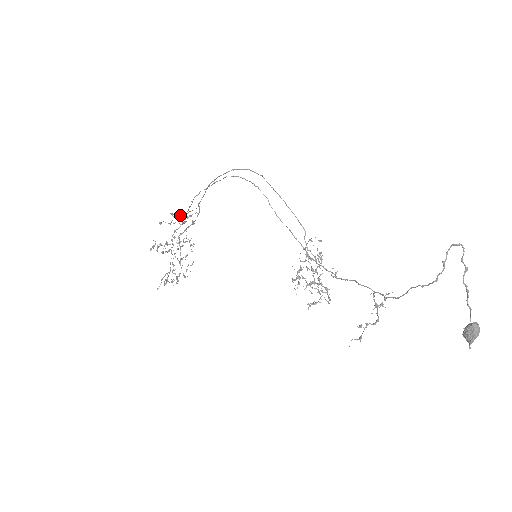
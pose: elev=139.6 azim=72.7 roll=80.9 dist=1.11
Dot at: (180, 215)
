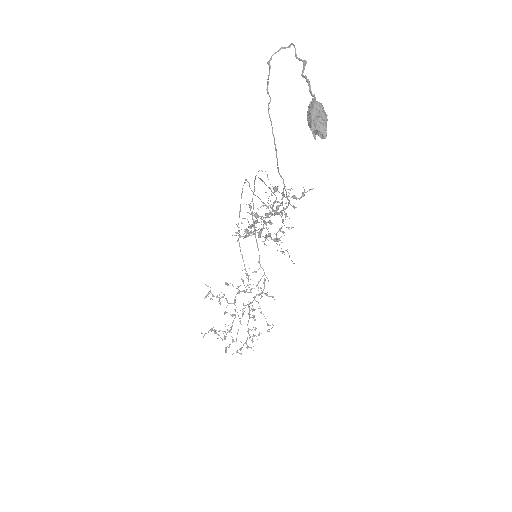
Dot at: occluded
